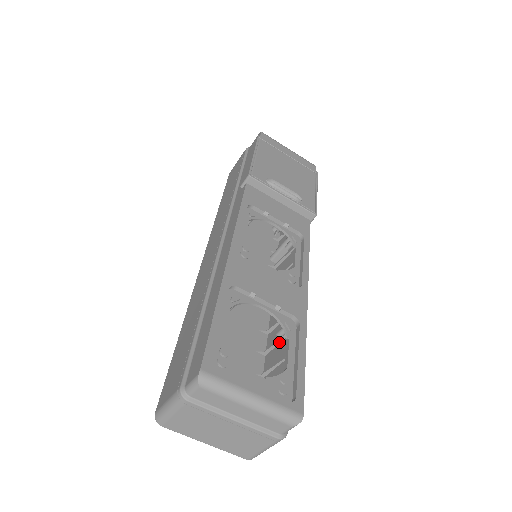
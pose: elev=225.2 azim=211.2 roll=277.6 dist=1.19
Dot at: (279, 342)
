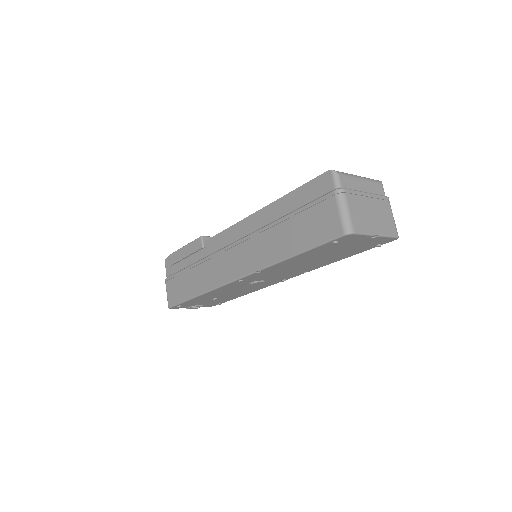
Dot at: occluded
